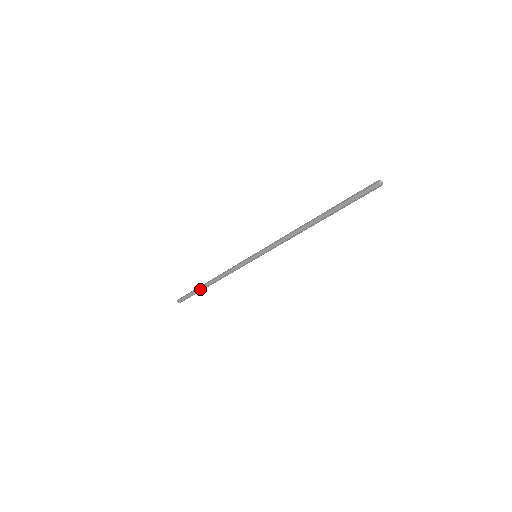
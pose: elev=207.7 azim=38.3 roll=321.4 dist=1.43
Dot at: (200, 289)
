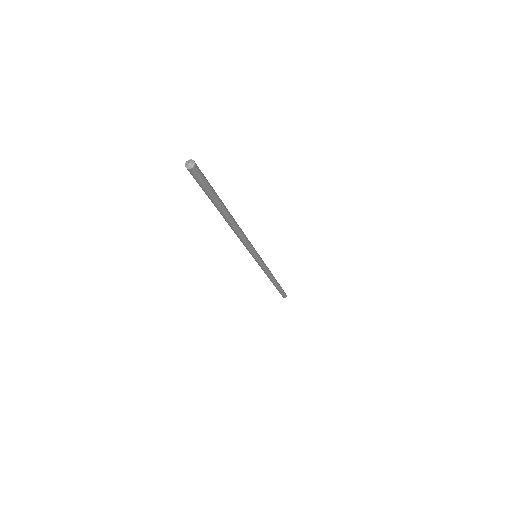
Dot at: occluded
